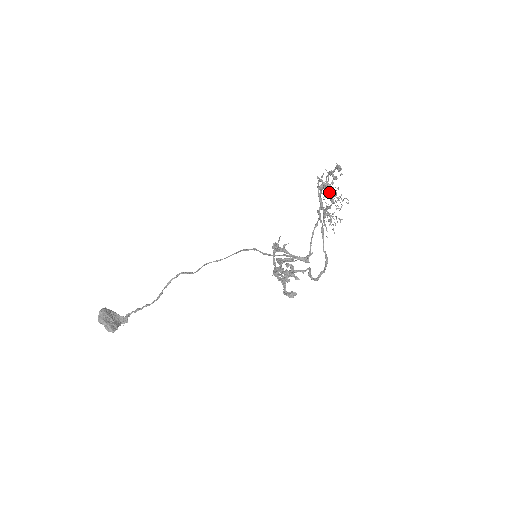
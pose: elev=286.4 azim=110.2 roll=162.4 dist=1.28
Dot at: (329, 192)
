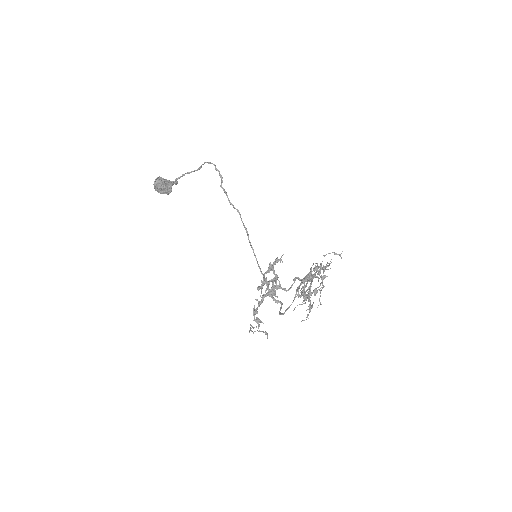
Dot at: (306, 296)
